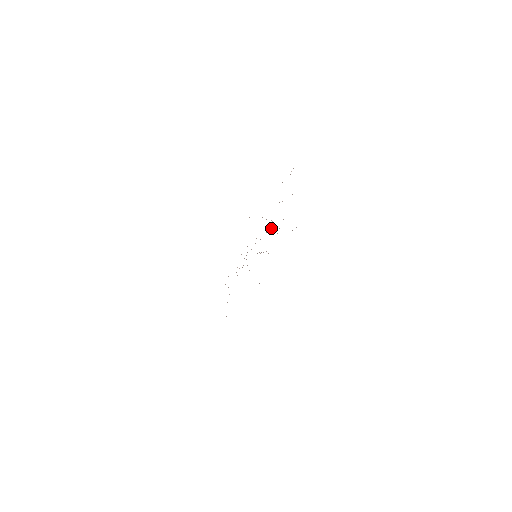
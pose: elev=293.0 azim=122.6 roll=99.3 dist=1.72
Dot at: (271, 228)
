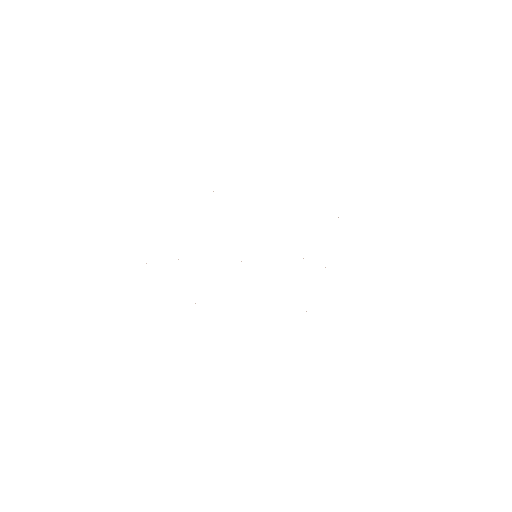
Dot at: occluded
